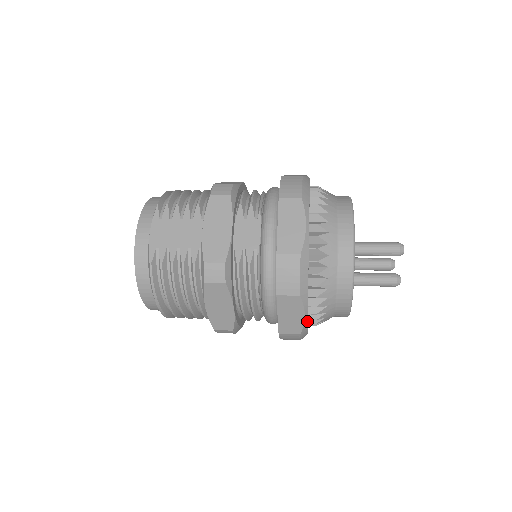
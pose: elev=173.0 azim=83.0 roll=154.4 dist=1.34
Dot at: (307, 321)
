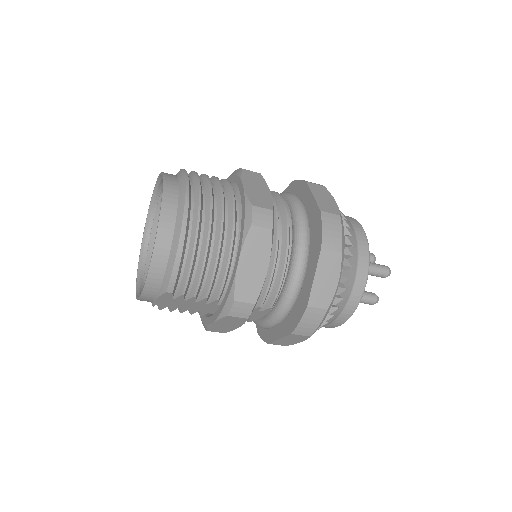
Dot at: occluded
